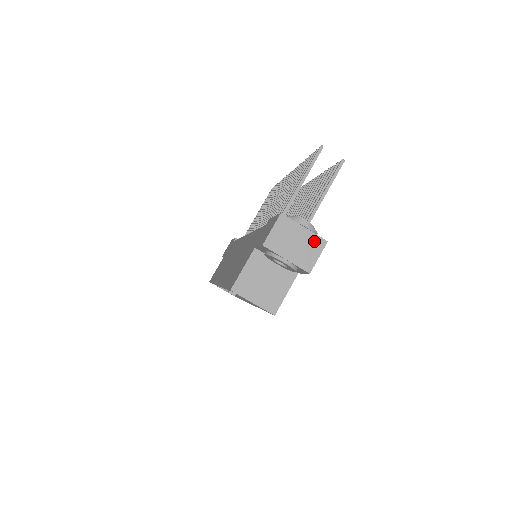
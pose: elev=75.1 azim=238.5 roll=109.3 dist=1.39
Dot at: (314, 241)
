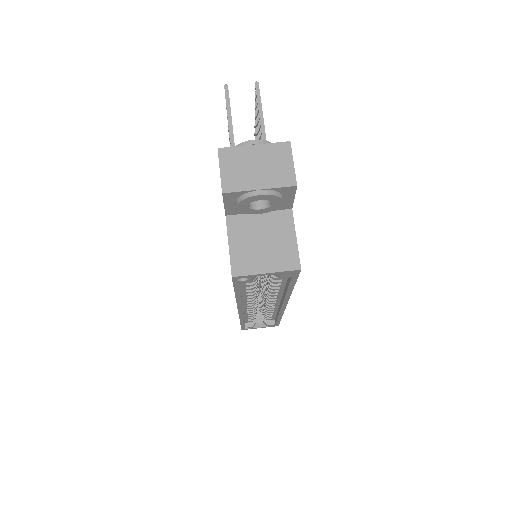
Dot at: (275, 151)
